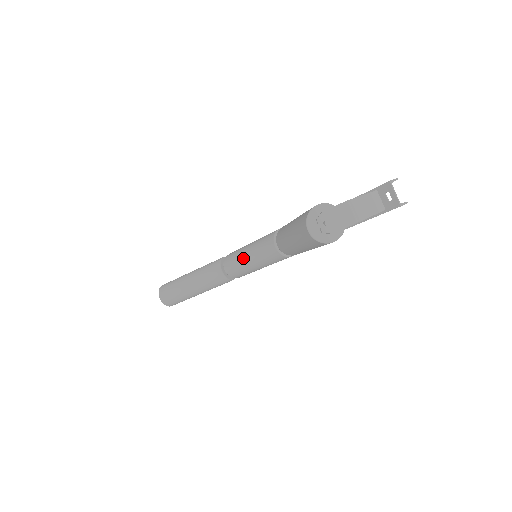
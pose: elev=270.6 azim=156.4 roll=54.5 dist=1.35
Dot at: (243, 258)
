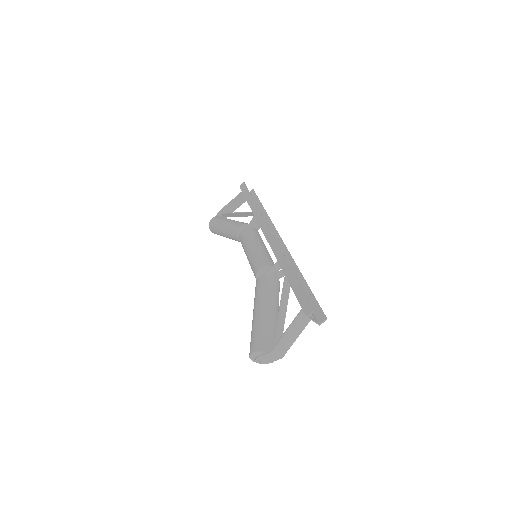
Dot at: occluded
